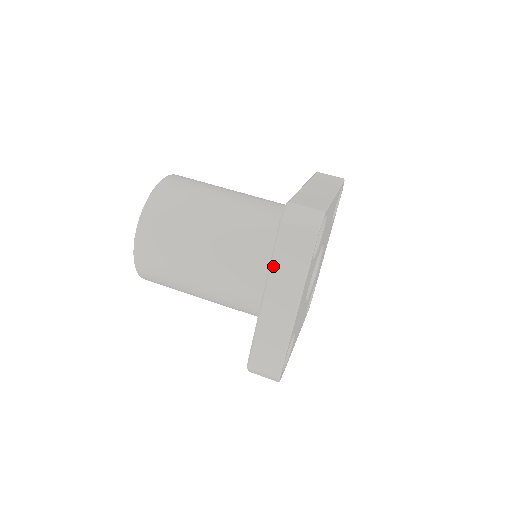
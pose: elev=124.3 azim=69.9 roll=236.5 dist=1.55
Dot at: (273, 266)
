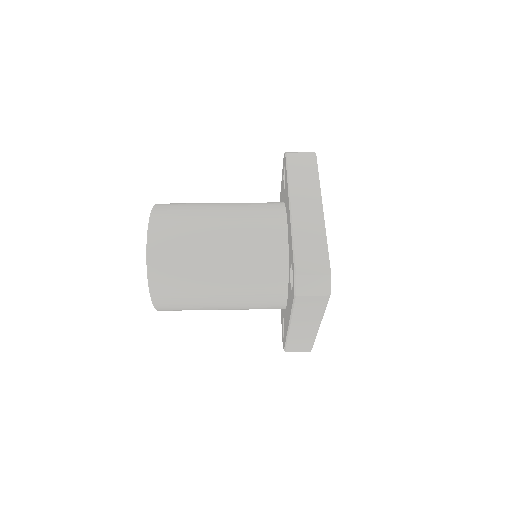
Dot at: (291, 181)
